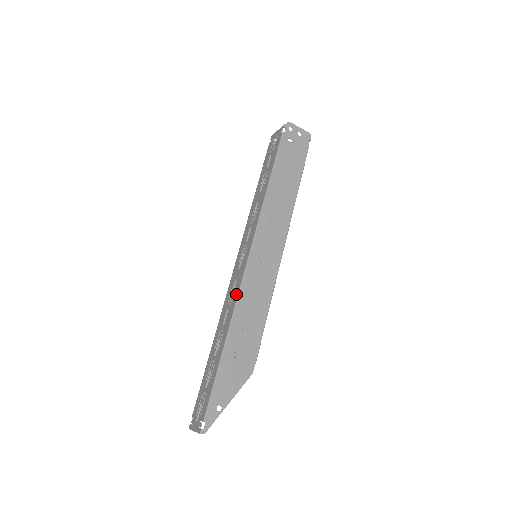
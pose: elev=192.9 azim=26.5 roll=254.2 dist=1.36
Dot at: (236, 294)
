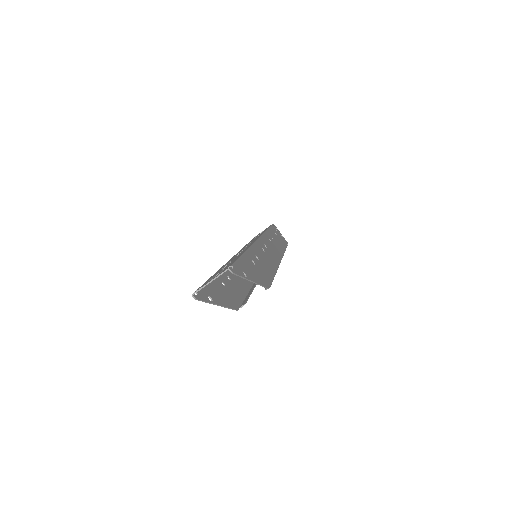
Dot at: occluded
